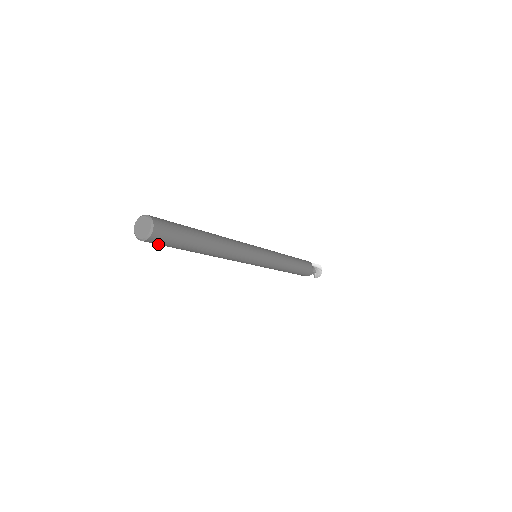
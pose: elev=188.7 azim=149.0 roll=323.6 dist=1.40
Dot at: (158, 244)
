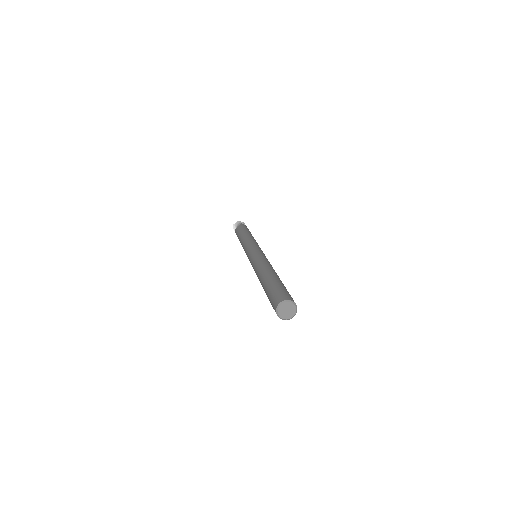
Dot at: occluded
